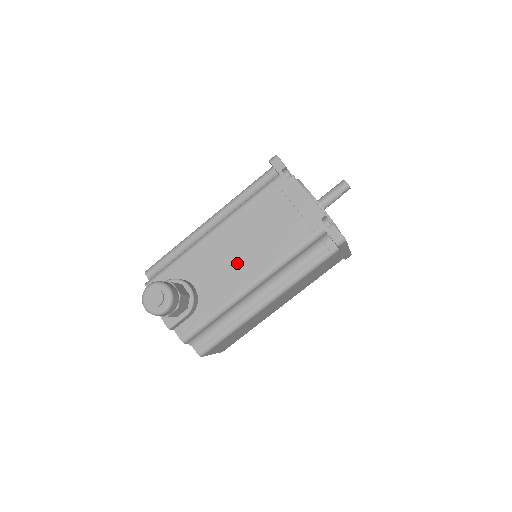
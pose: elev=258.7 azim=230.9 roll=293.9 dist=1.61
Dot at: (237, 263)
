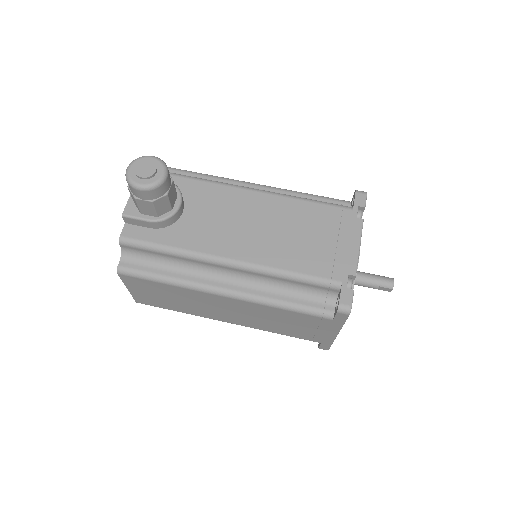
Dot at: (239, 232)
